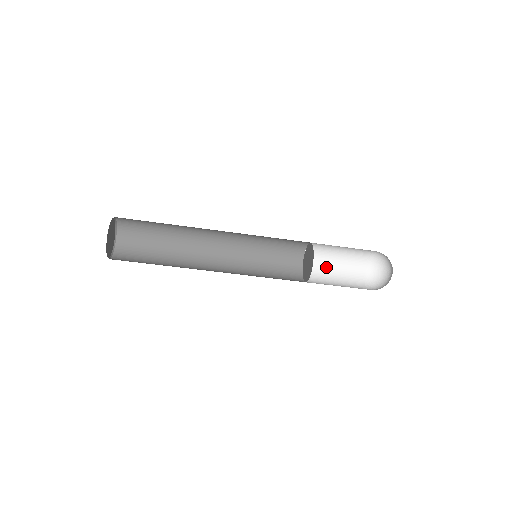
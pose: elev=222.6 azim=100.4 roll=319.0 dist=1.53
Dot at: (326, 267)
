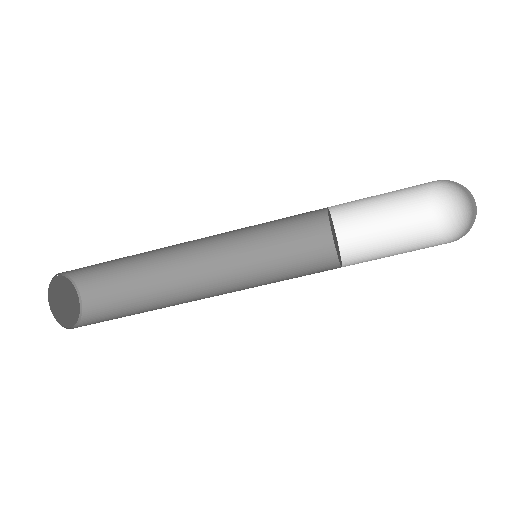
Dot at: (377, 254)
